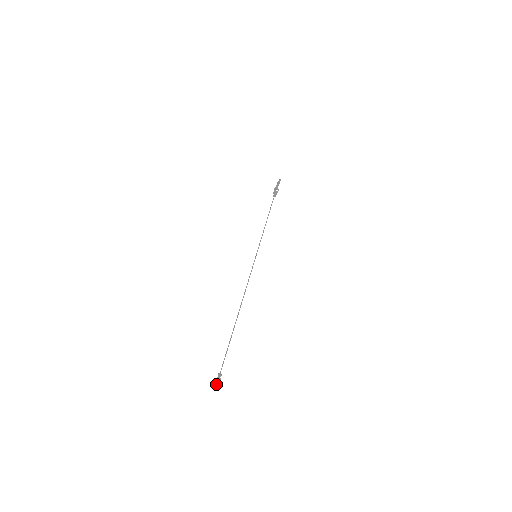
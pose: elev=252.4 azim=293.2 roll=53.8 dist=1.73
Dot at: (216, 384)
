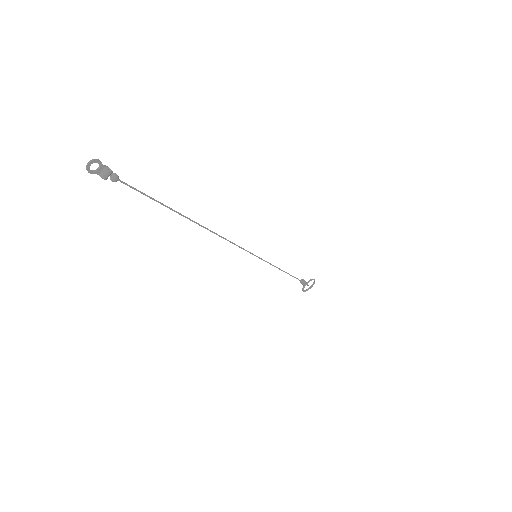
Dot at: (98, 168)
